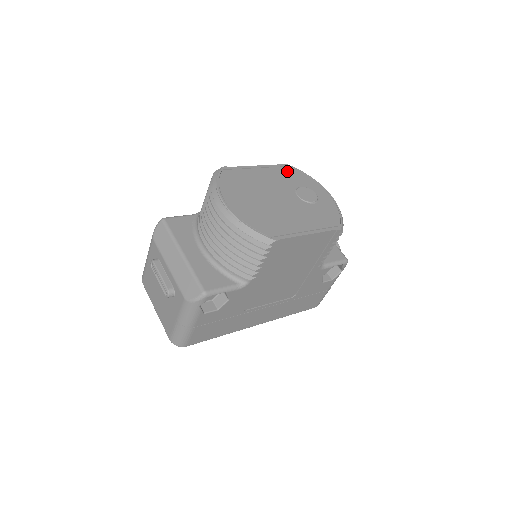
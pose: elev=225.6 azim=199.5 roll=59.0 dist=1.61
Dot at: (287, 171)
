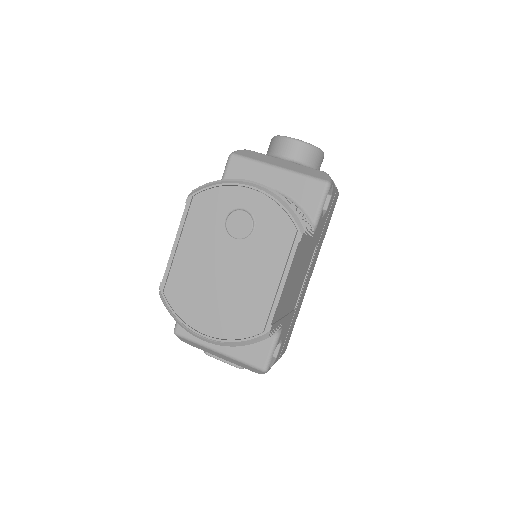
Dot at: (198, 210)
